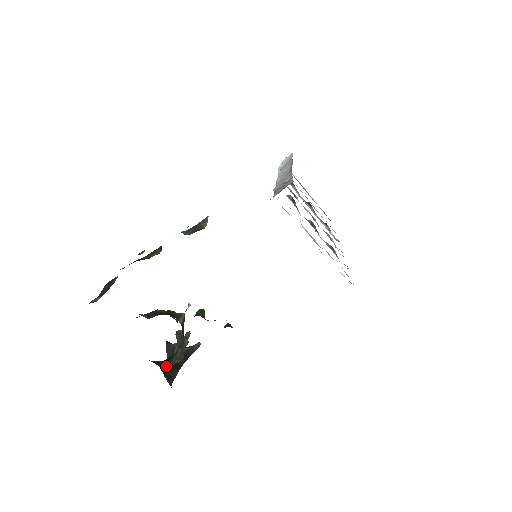
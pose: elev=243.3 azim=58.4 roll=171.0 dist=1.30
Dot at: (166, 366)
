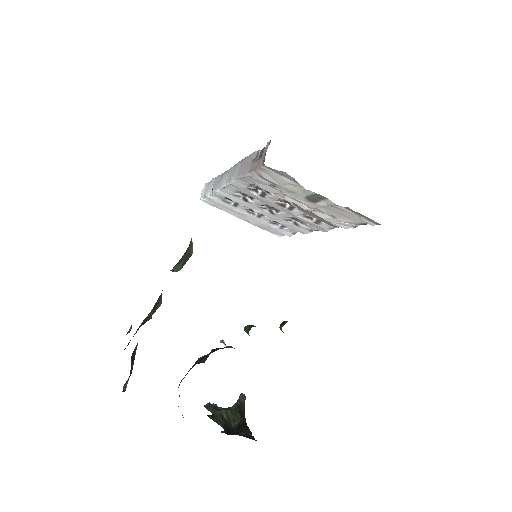
Dot at: (232, 432)
